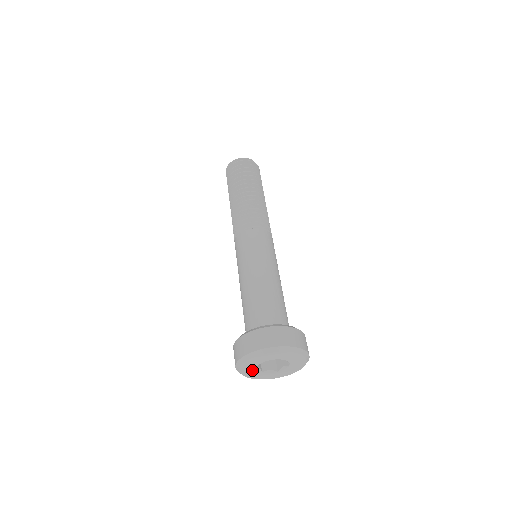
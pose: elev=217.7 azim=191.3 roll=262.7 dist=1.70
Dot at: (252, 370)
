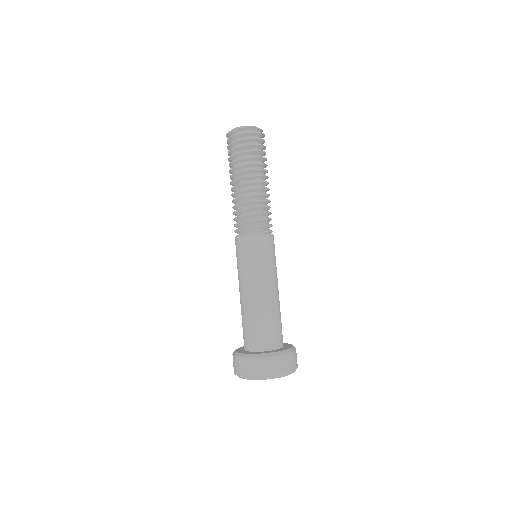
Dot at: occluded
